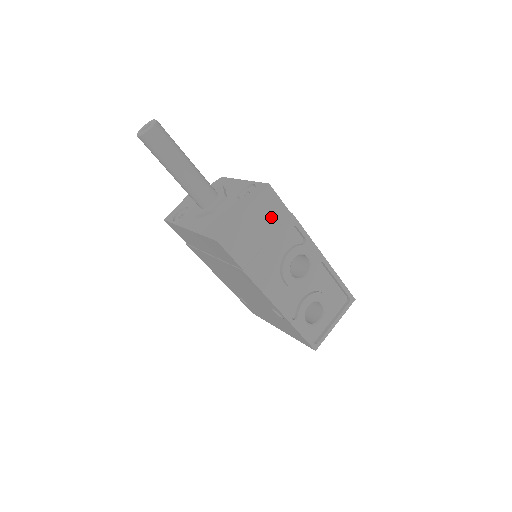
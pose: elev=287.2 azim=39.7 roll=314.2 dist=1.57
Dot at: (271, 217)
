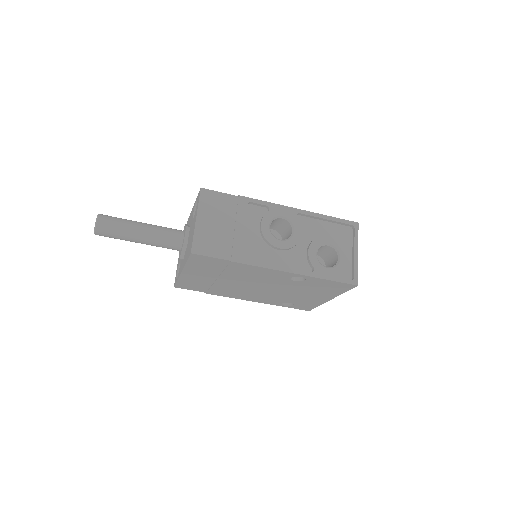
Dot at: (223, 209)
